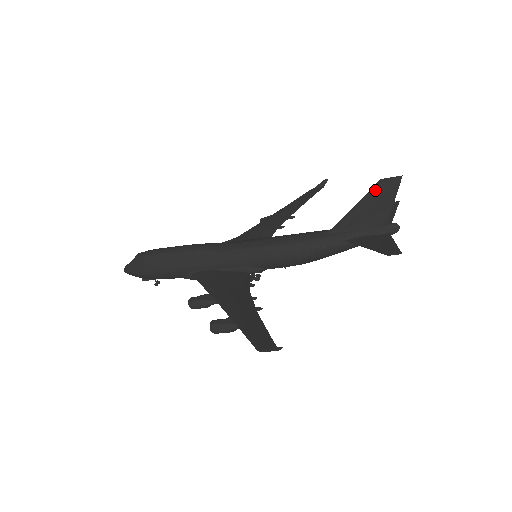
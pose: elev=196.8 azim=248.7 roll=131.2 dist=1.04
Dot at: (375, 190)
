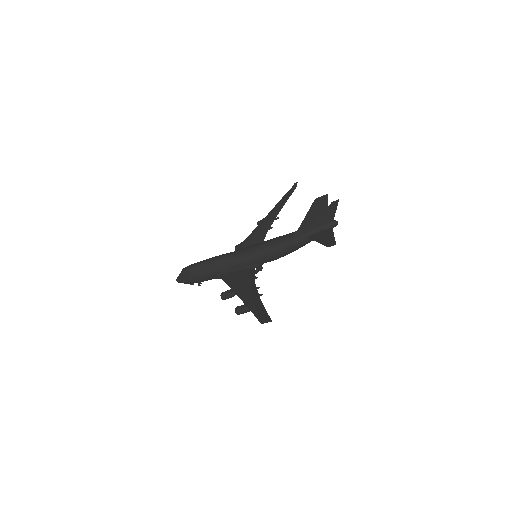
Dot at: (314, 205)
